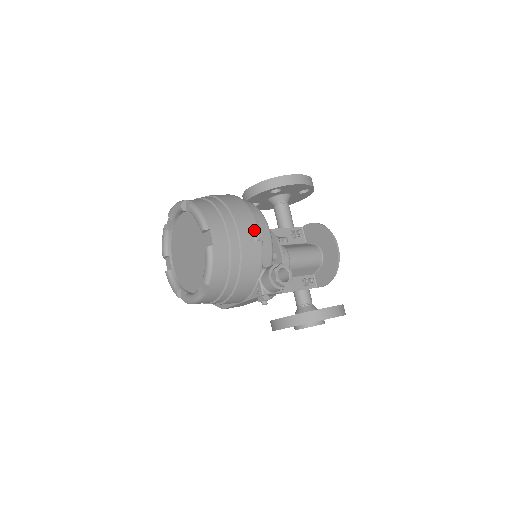
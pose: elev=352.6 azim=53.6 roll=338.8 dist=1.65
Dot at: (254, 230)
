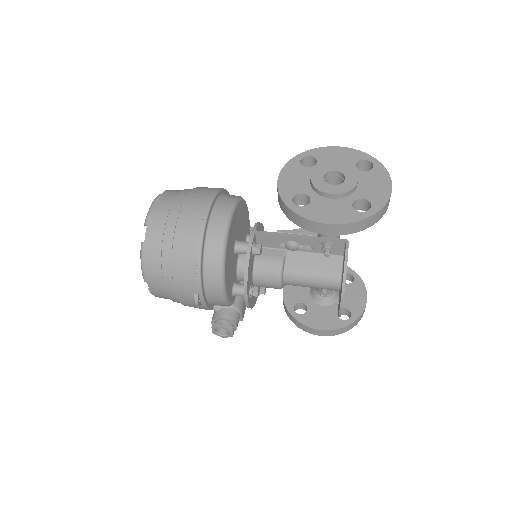
Dot at: (194, 298)
